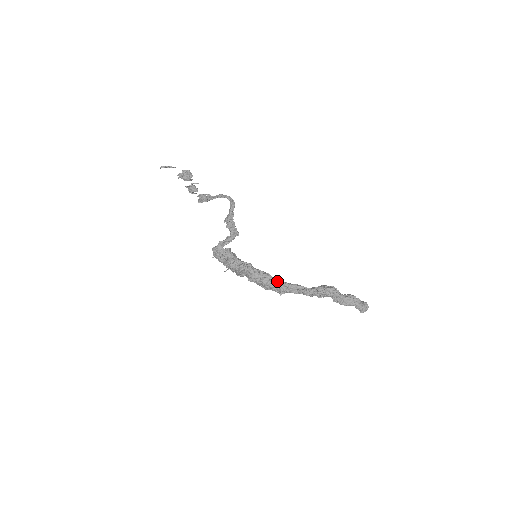
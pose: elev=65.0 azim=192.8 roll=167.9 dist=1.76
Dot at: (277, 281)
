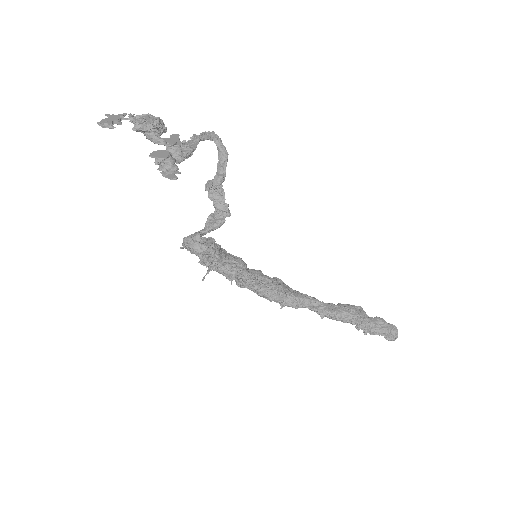
Dot at: (282, 293)
